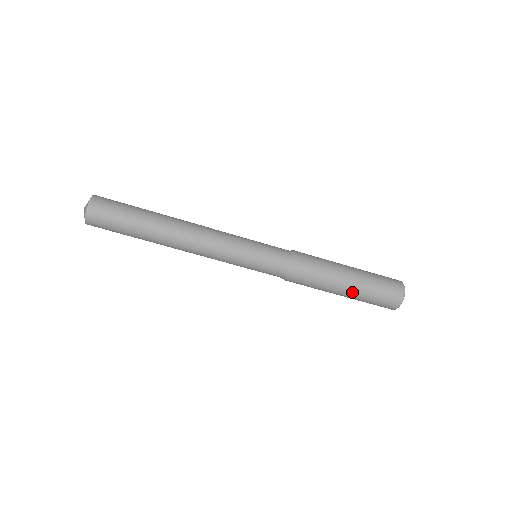
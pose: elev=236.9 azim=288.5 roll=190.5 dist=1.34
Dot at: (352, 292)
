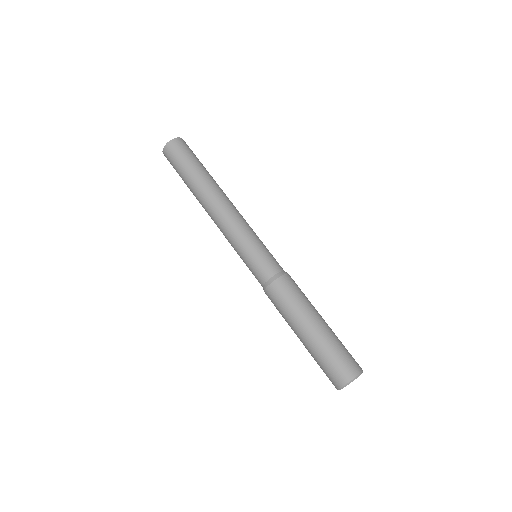
Dot at: (324, 327)
